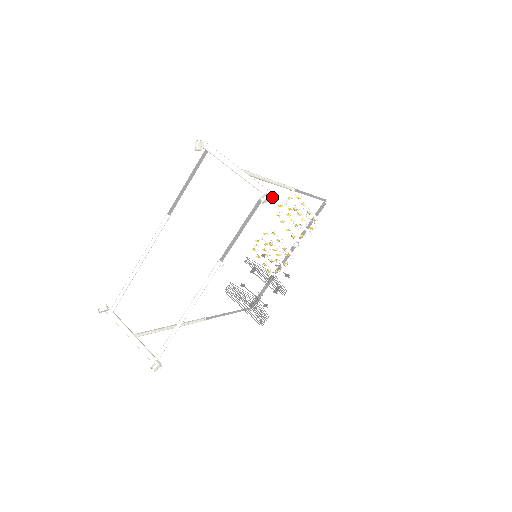
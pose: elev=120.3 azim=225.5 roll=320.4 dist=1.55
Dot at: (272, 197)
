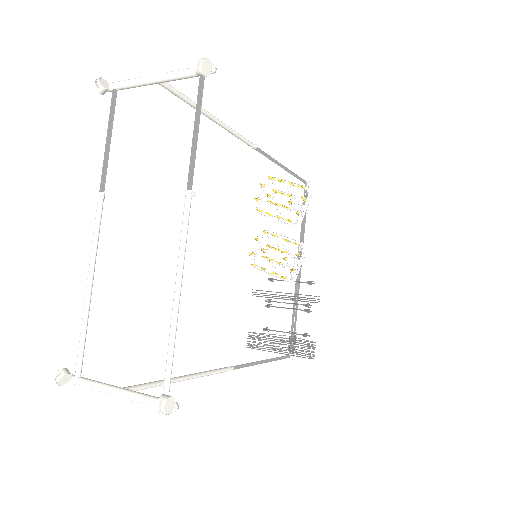
Dot at: (213, 67)
